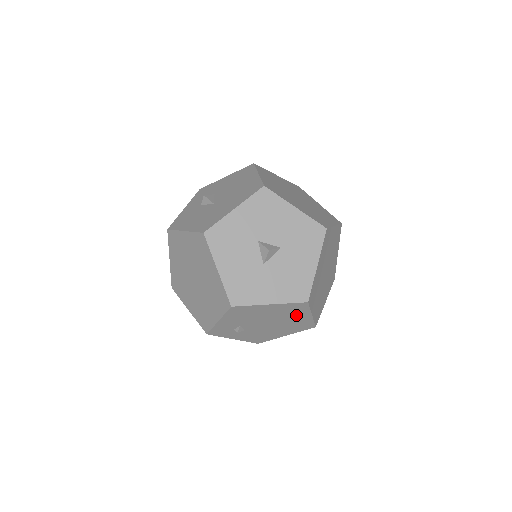
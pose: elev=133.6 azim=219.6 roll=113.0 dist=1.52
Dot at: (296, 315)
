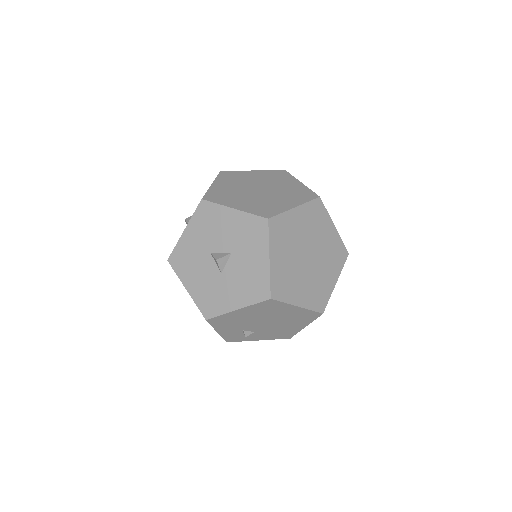
Dot at: (281, 310)
